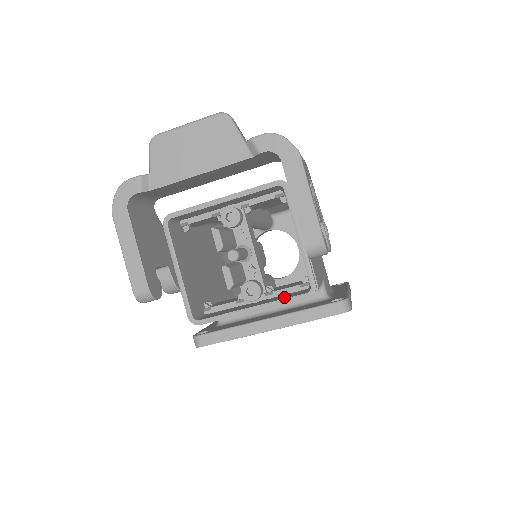
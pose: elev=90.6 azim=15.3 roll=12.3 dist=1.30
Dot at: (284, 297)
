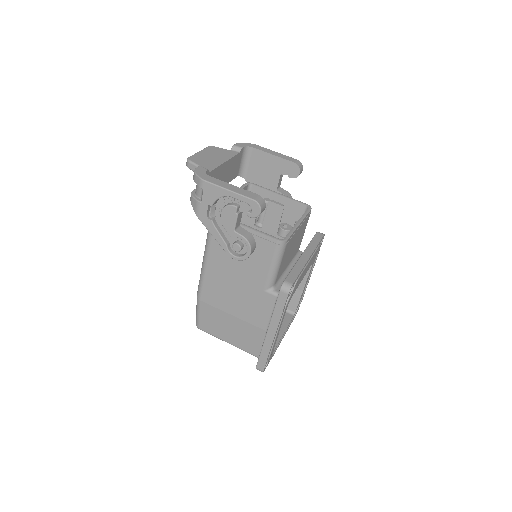
Dot at: occluded
